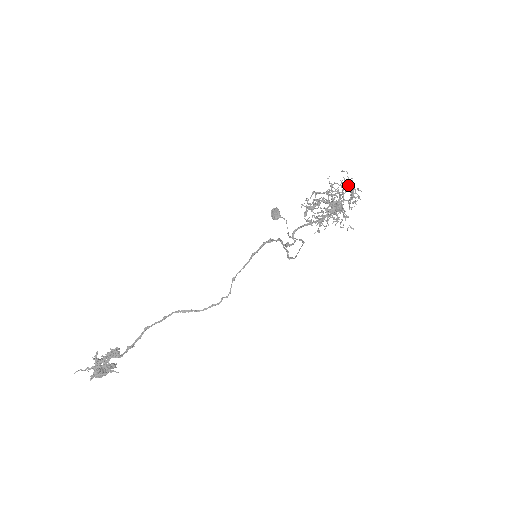
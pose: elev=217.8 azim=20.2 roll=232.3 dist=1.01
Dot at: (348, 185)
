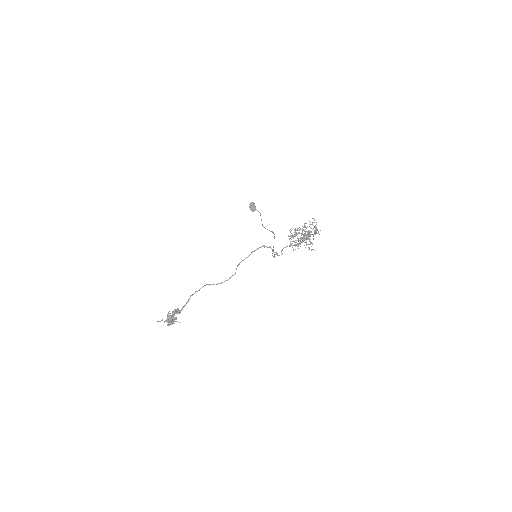
Dot at: (314, 227)
